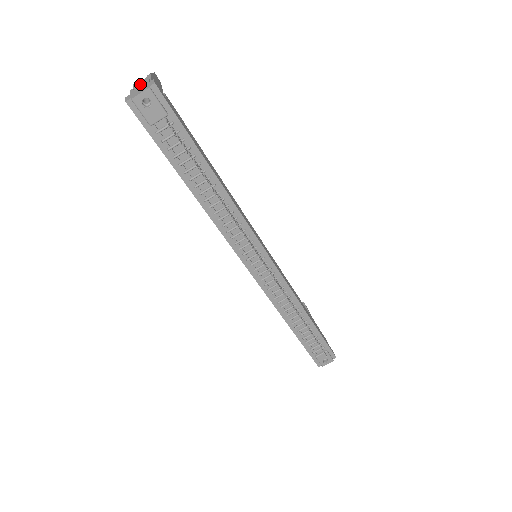
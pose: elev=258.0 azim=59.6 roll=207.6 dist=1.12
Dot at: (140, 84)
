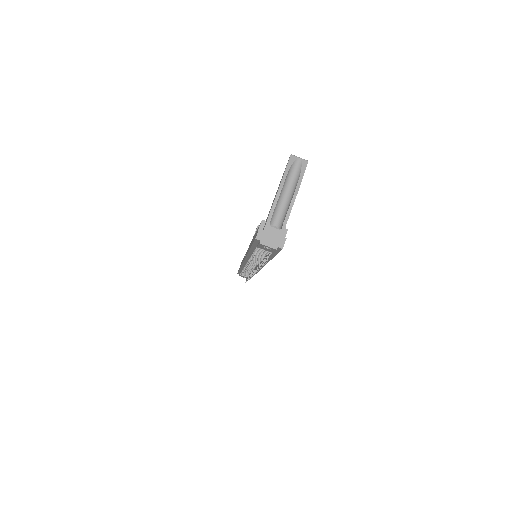
Dot at: (287, 177)
